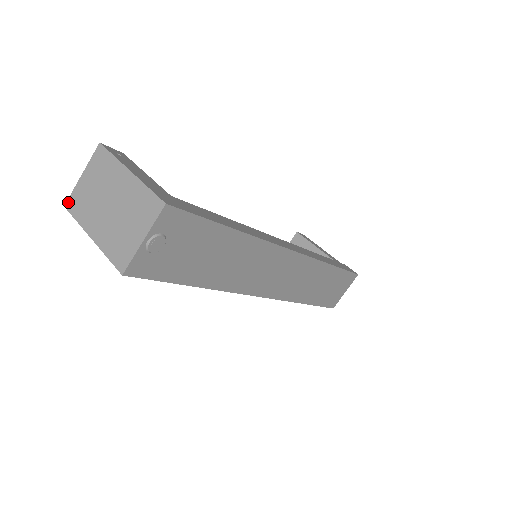
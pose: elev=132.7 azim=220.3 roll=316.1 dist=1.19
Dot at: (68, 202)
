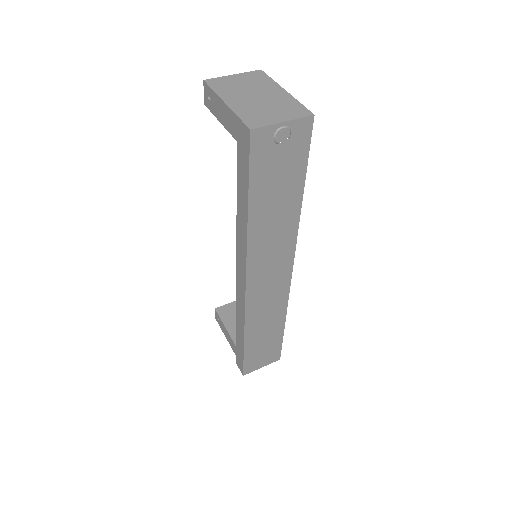
Dot at: (210, 80)
